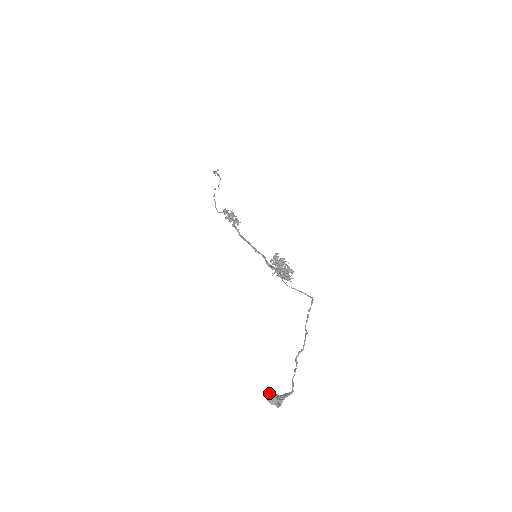
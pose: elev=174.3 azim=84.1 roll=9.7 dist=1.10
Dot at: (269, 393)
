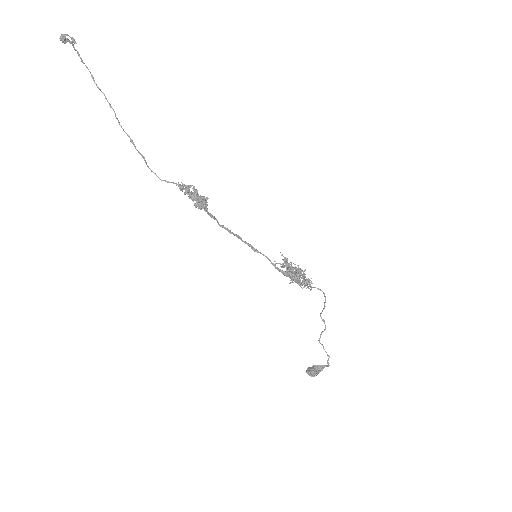
Dot at: (311, 373)
